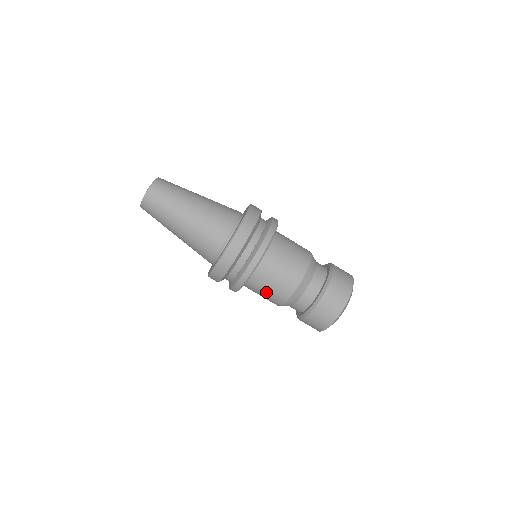
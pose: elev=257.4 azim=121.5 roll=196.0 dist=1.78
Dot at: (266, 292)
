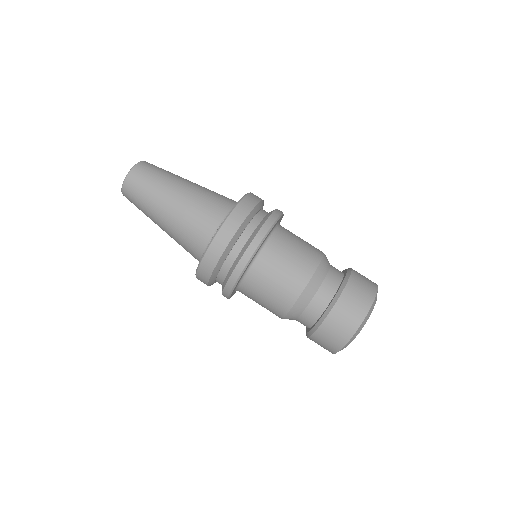
Dot at: (261, 304)
